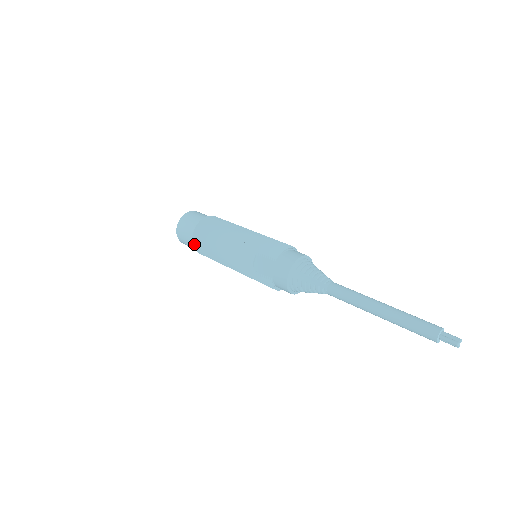
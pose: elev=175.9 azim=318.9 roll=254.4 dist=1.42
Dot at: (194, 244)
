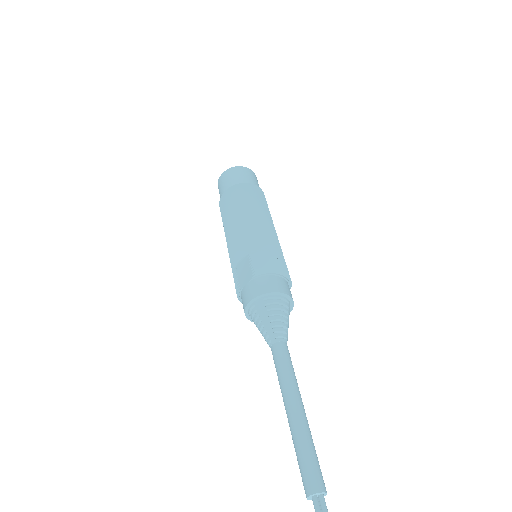
Dot at: (220, 201)
